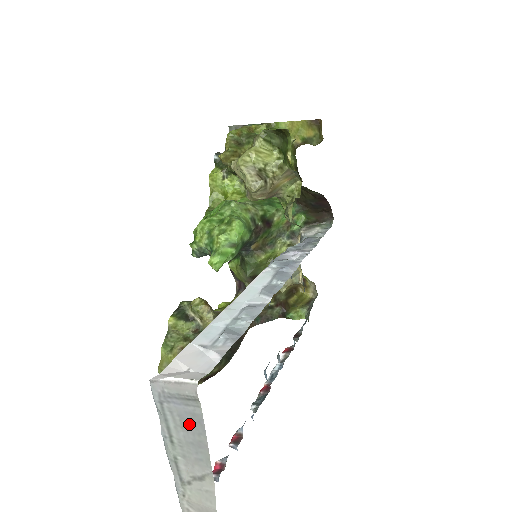
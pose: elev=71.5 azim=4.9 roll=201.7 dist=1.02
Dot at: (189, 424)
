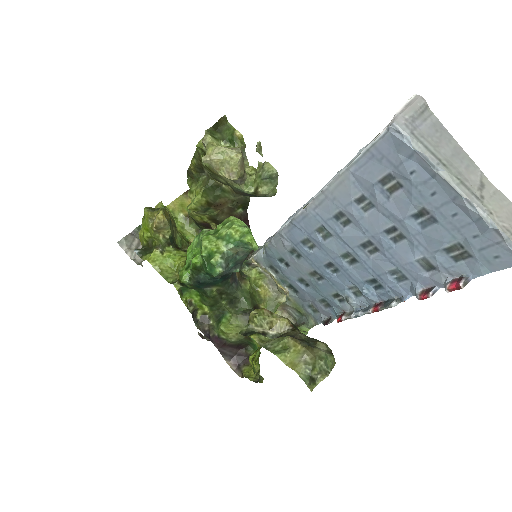
Dot at: (438, 138)
